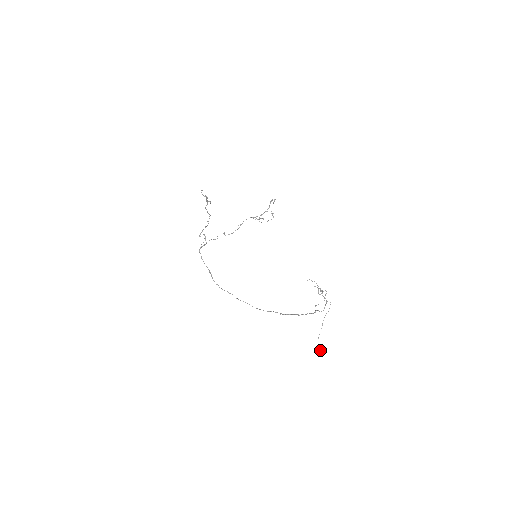
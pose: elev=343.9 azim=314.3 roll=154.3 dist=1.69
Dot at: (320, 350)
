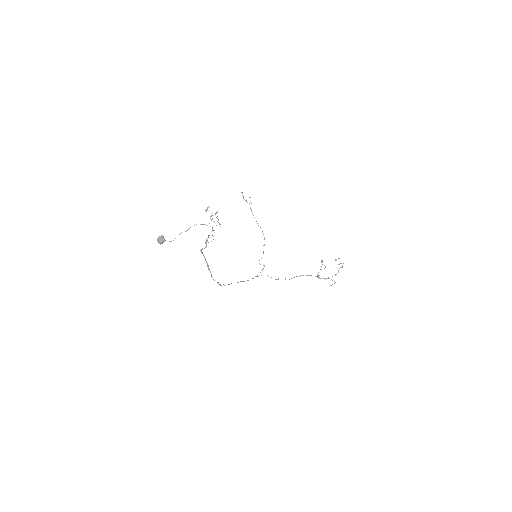
Dot at: (160, 237)
